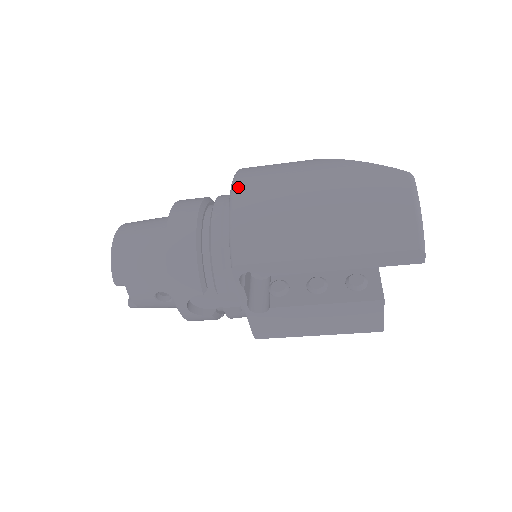
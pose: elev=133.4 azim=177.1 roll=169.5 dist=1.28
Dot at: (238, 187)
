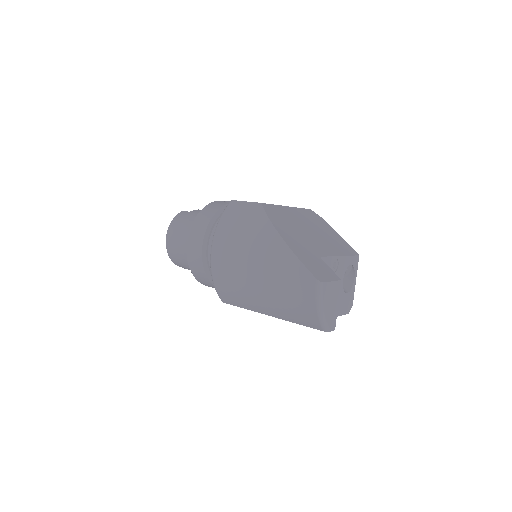
Dot at: (213, 253)
